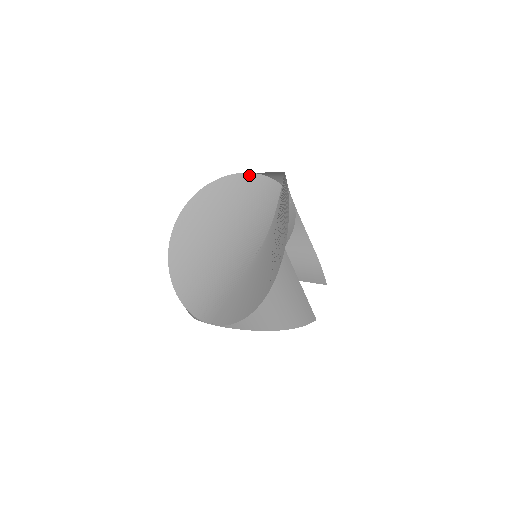
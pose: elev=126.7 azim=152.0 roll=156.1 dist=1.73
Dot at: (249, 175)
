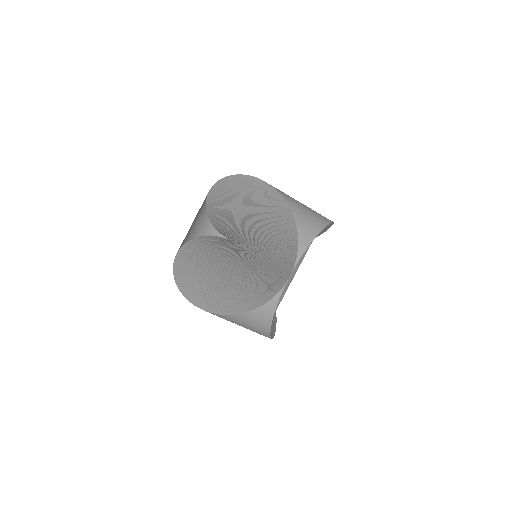
Dot at: (190, 242)
